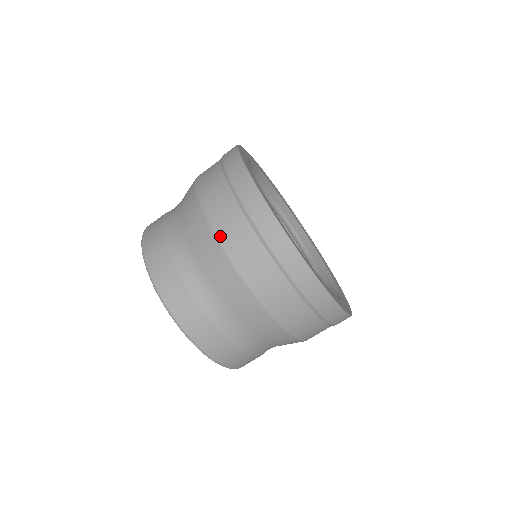
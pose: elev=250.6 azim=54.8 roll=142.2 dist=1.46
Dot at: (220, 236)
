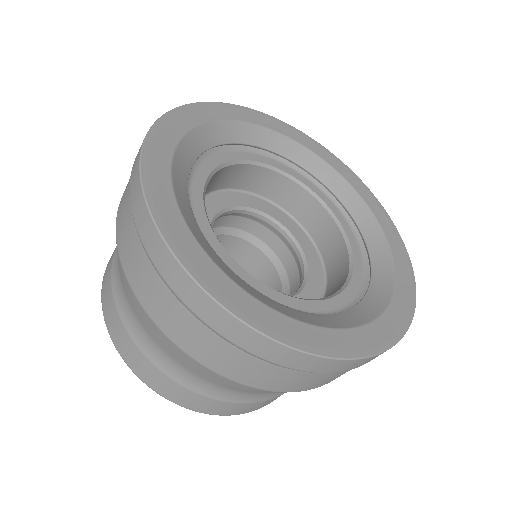
Dot at: (117, 216)
